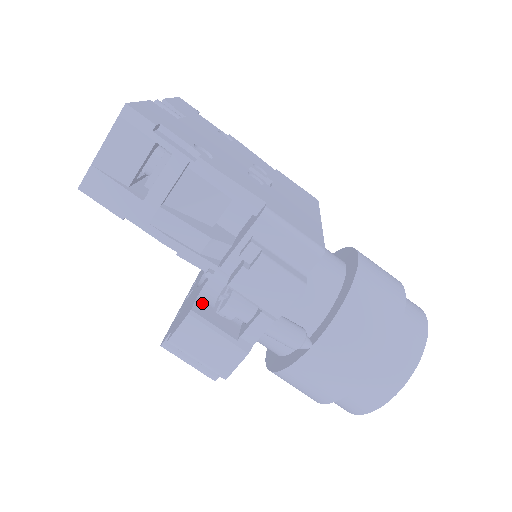
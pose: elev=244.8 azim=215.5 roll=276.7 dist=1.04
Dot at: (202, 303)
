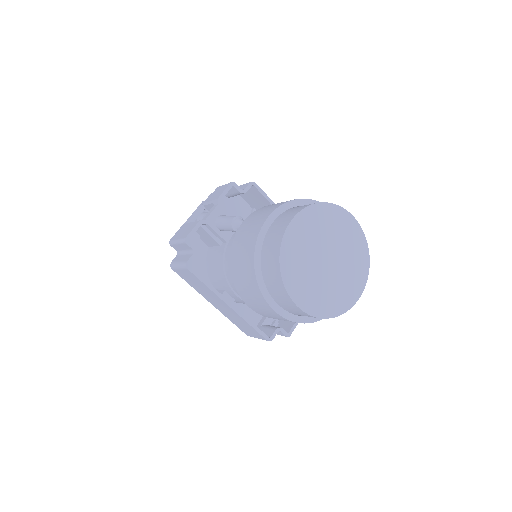
Dot at: occluded
